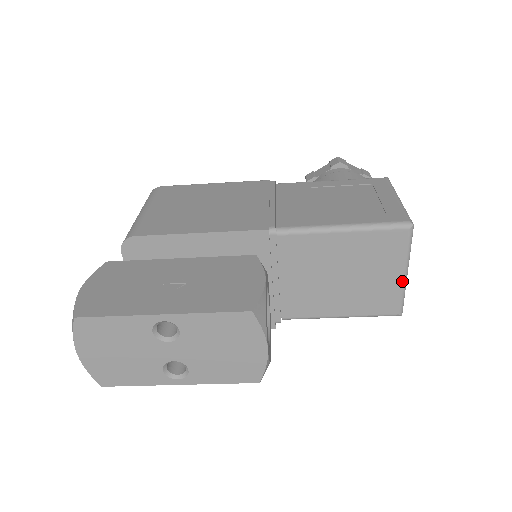
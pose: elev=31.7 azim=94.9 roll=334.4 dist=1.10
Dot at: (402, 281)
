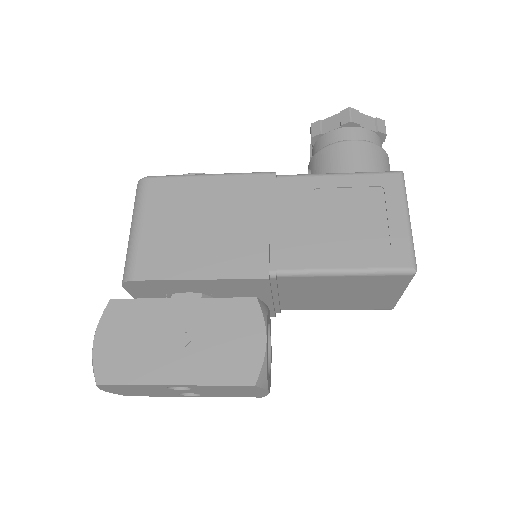
Dot at: (398, 297)
